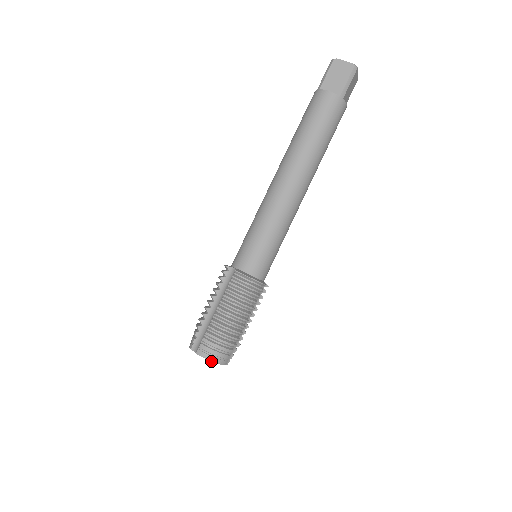
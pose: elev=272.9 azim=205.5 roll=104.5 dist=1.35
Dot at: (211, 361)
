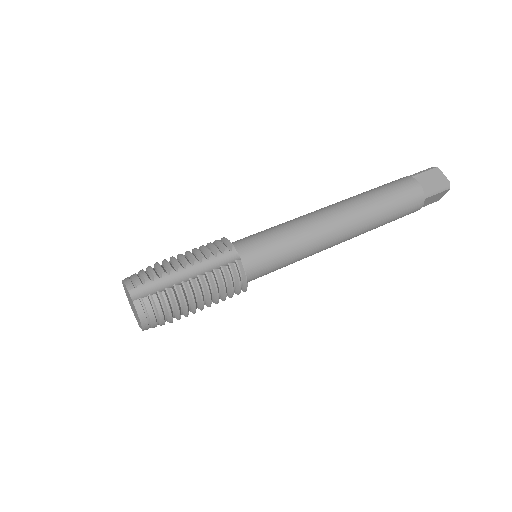
Dot at: (123, 280)
